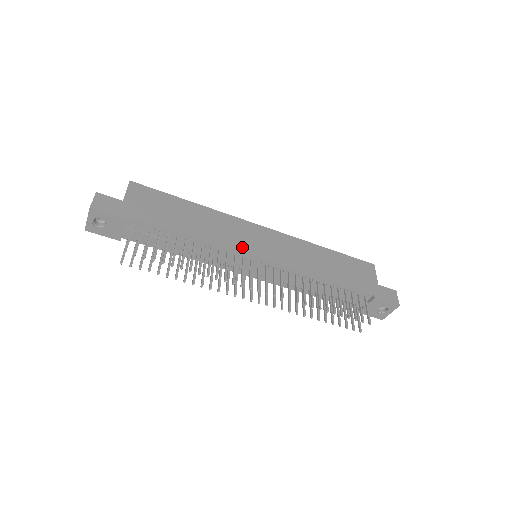
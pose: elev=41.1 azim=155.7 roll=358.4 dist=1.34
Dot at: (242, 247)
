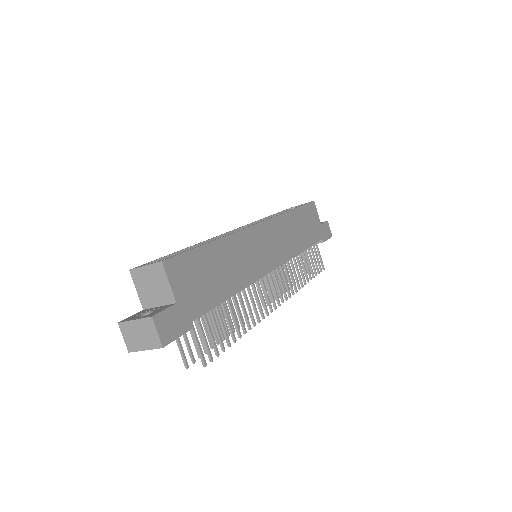
Dot at: (262, 268)
